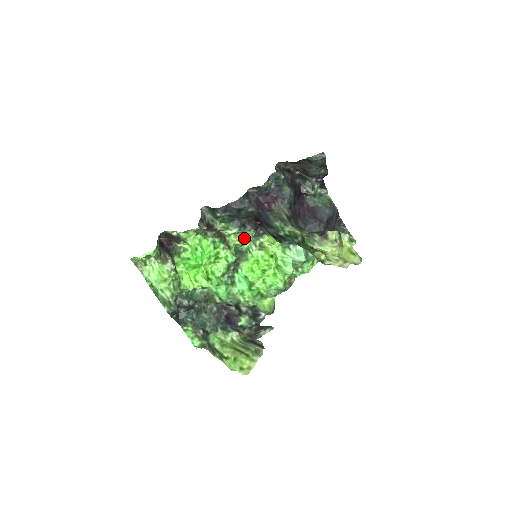
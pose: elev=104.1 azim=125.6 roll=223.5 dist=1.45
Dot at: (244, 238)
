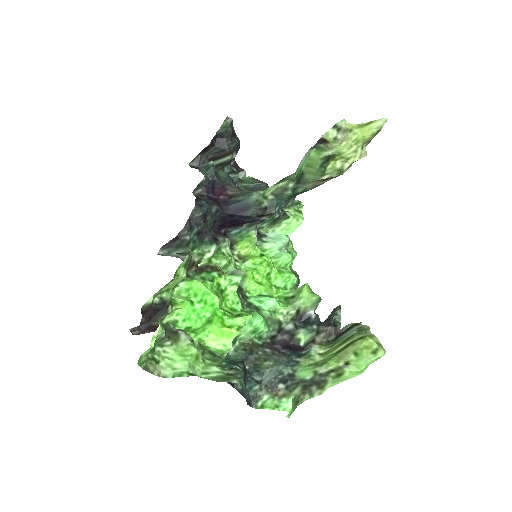
Dot at: (225, 254)
